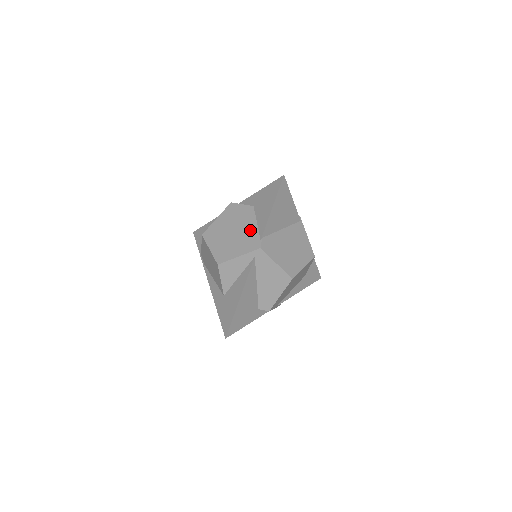
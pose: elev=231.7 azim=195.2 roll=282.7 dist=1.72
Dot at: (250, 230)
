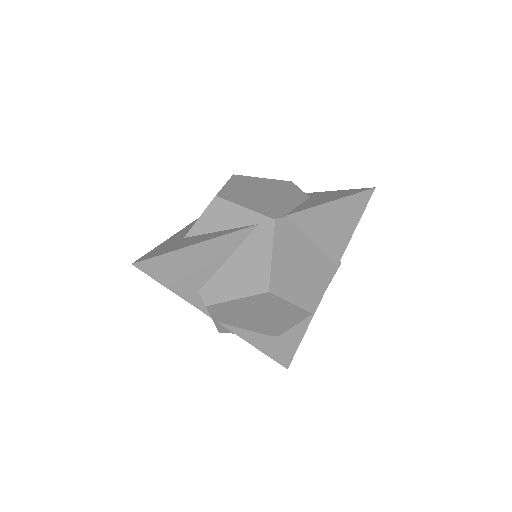
Dot at: (283, 204)
